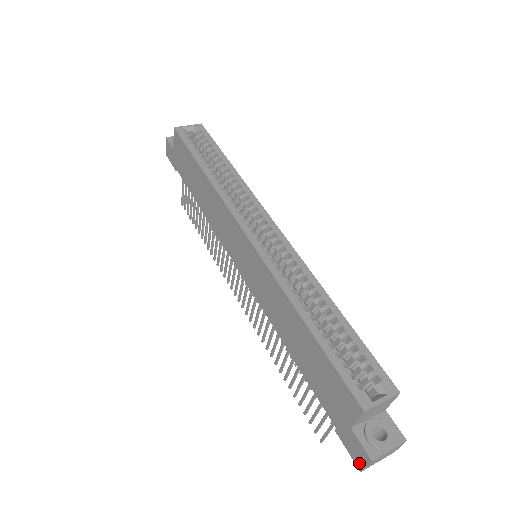
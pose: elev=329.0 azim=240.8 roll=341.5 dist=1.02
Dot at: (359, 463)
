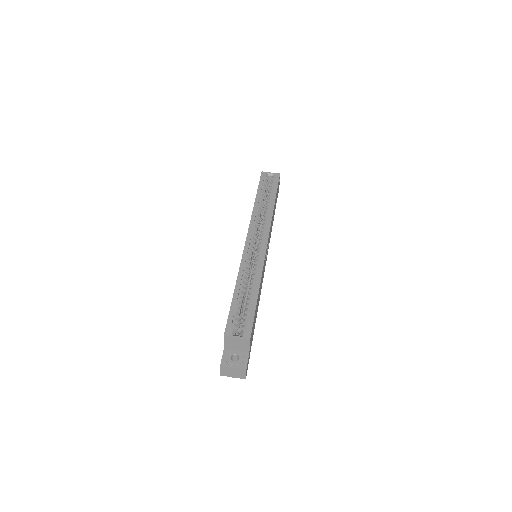
Dot at: occluded
